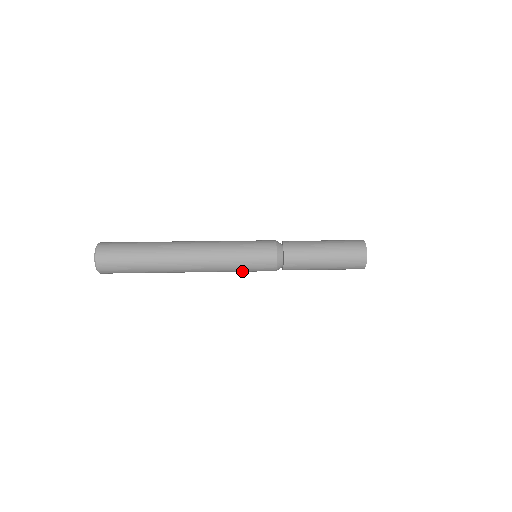
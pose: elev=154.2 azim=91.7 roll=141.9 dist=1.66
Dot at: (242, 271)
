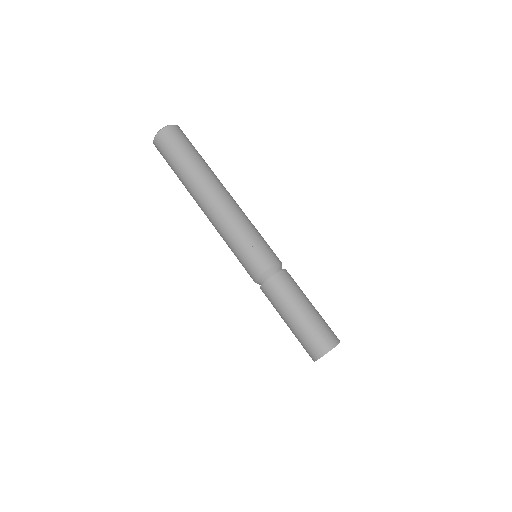
Dot at: occluded
